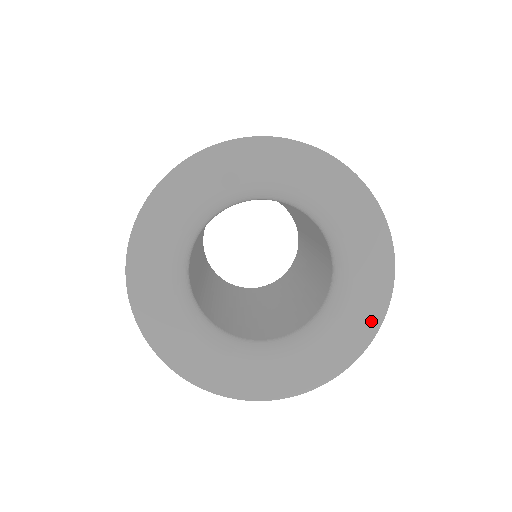
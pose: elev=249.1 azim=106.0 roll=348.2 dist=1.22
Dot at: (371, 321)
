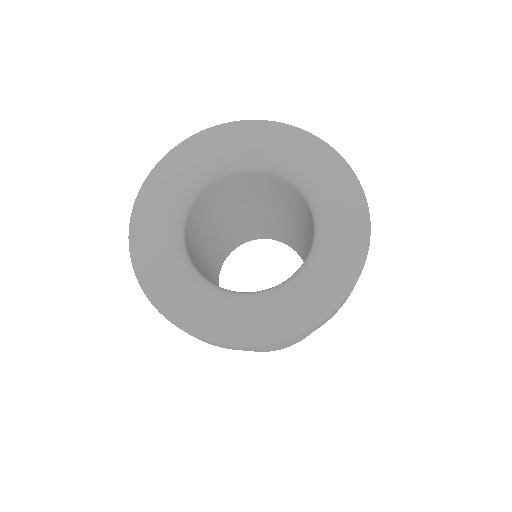
Dot at: (359, 223)
